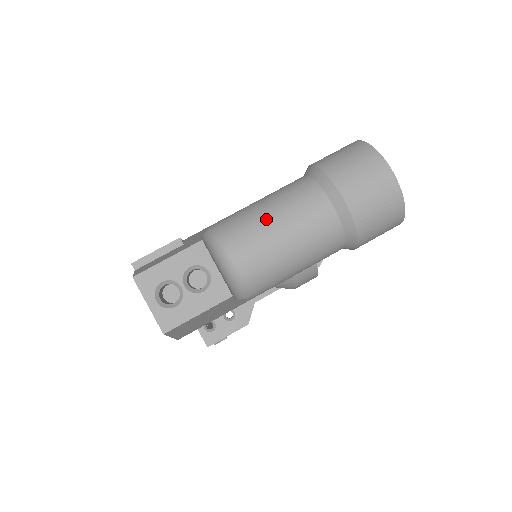
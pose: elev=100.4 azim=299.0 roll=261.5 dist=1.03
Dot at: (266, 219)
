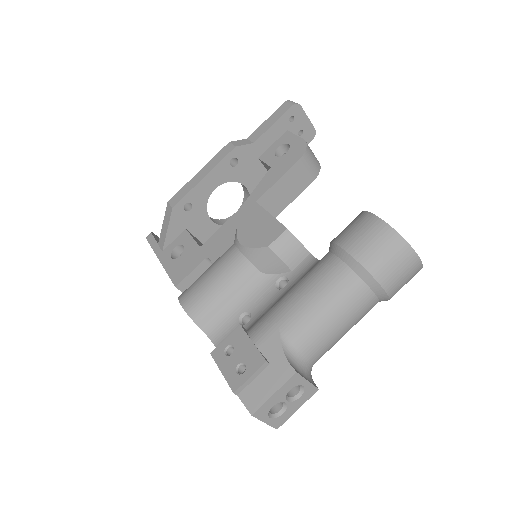
Dot at: (329, 323)
